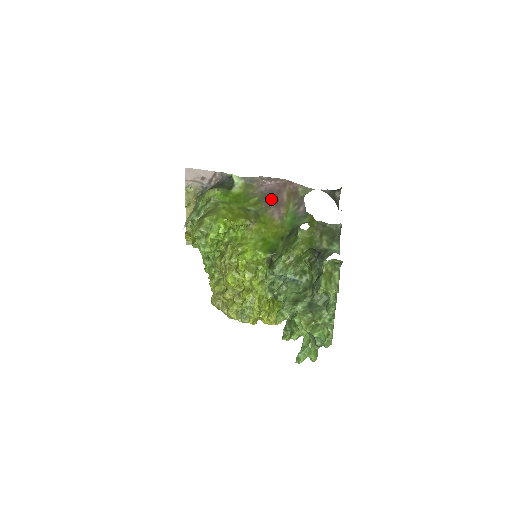
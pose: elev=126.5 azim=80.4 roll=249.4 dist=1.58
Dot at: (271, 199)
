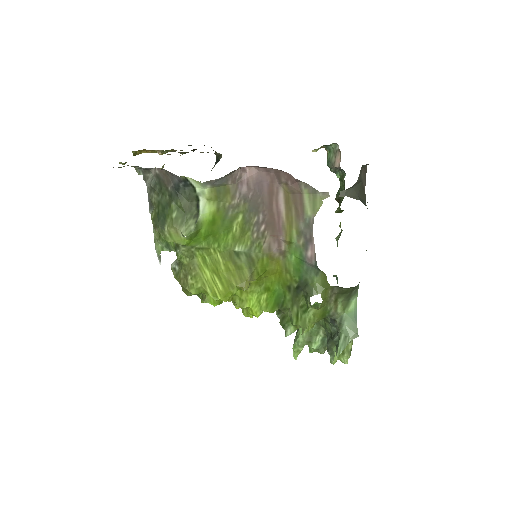
Dot at: (262, 215)
